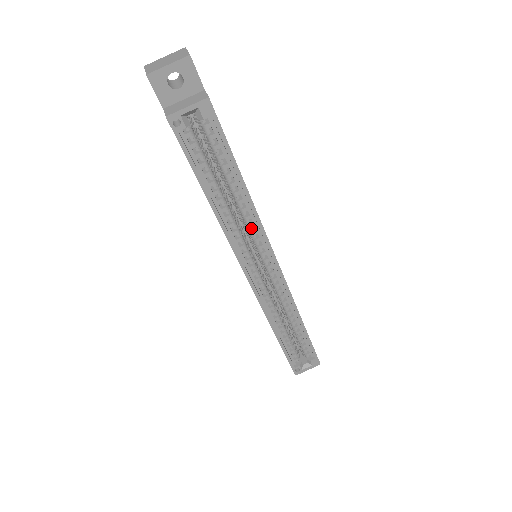
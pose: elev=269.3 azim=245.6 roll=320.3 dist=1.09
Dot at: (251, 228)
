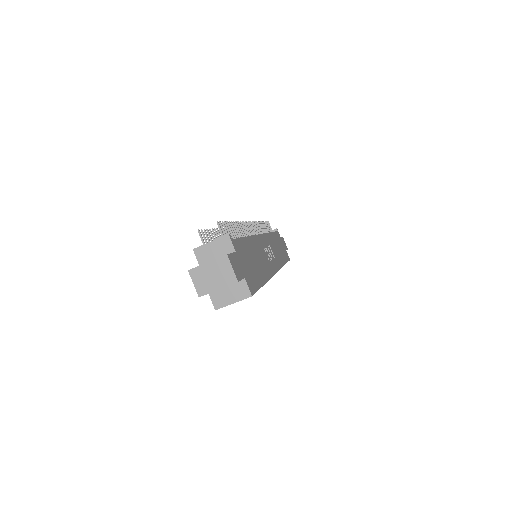
Dot at: occluded
